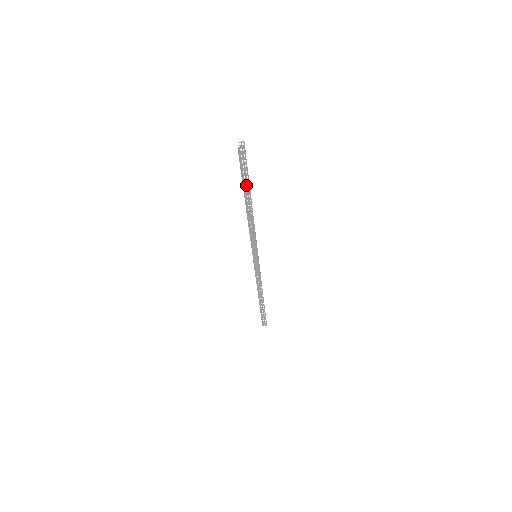
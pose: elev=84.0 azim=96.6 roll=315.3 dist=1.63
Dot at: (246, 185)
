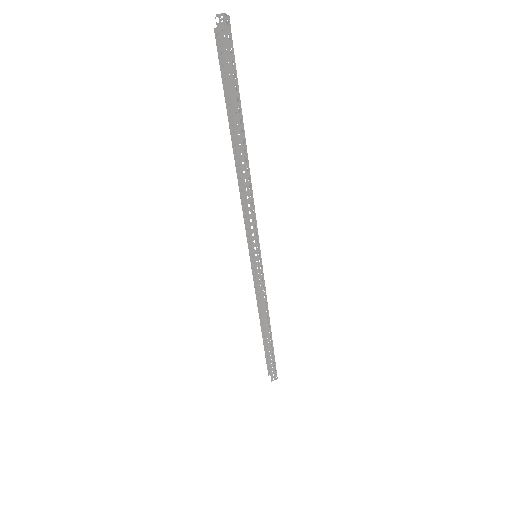
Dot at: (235, 107)
